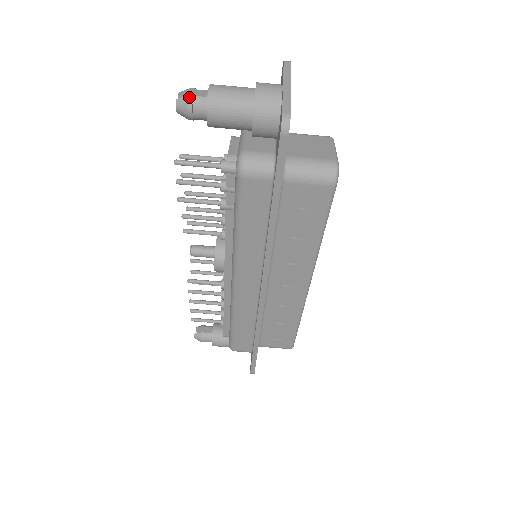
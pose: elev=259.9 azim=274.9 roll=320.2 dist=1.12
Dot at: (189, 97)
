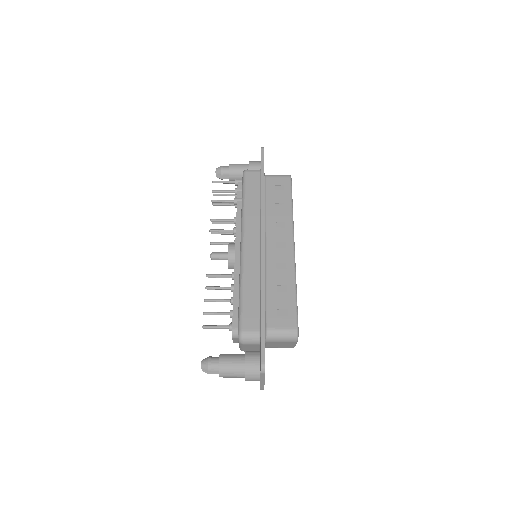
Dot at: (222, 166)
